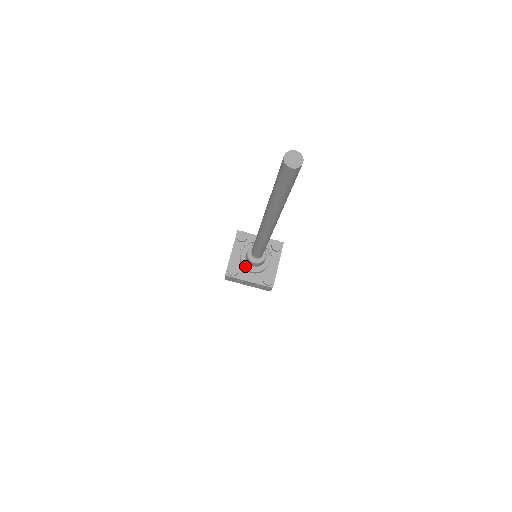
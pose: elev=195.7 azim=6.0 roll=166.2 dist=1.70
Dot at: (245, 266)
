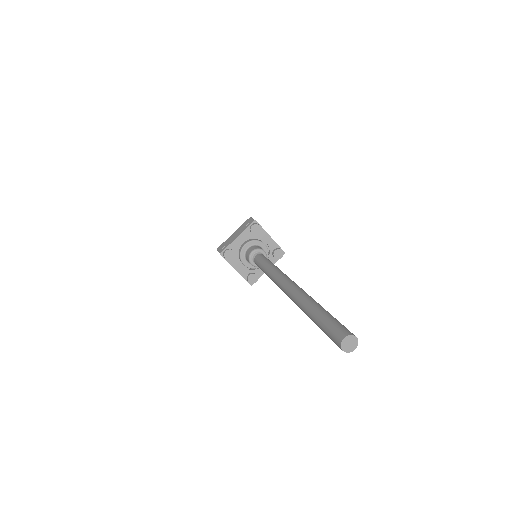
Dot at: occluded
